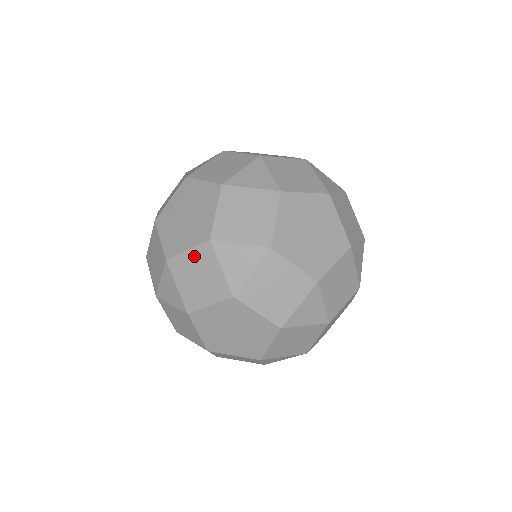
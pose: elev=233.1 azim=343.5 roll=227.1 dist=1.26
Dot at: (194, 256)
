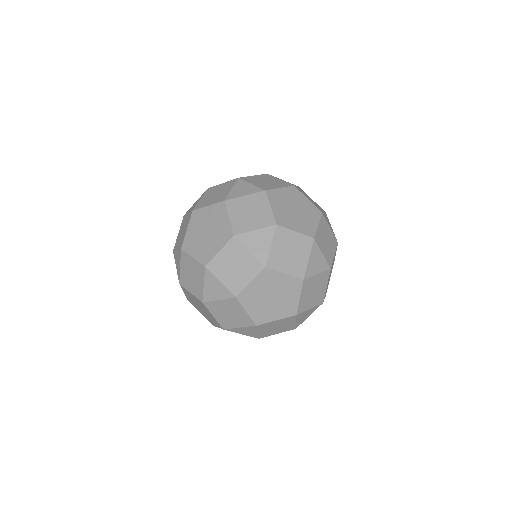
Dot at: (194, 264)
